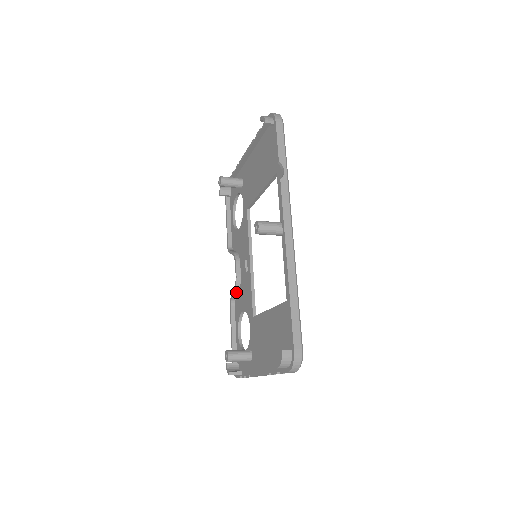
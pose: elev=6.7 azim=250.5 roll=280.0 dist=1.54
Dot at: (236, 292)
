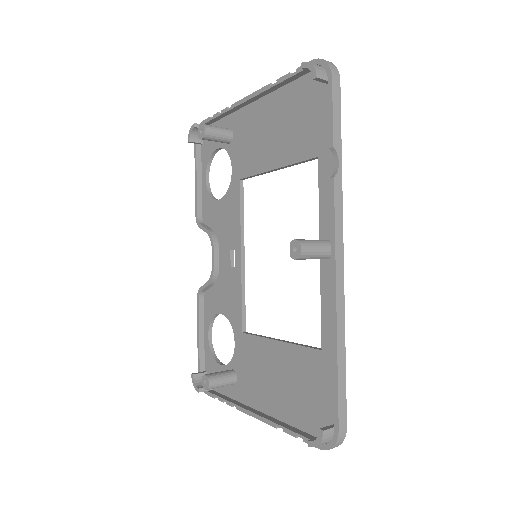
Dot at: (210, 285)
